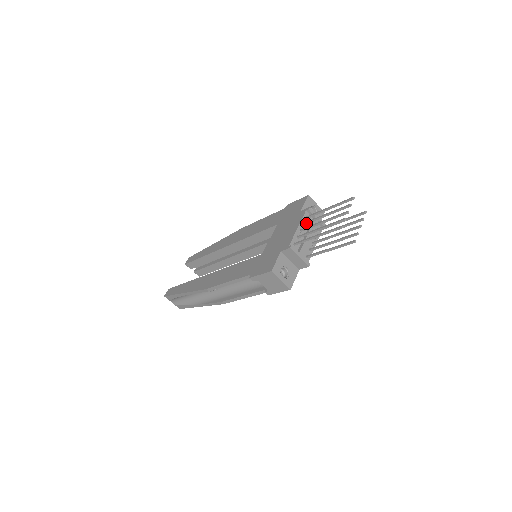
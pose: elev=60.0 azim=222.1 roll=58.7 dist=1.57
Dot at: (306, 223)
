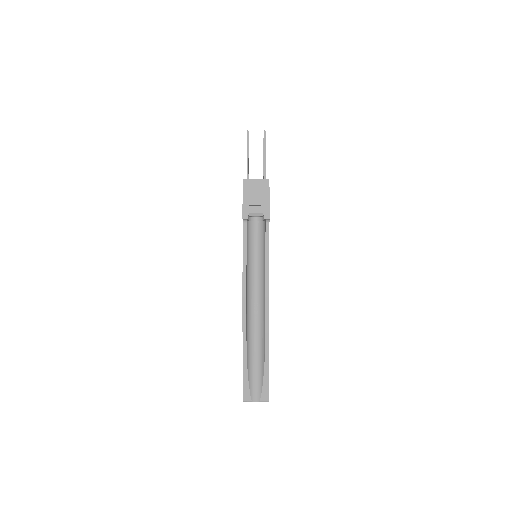
Dot at: occluded
